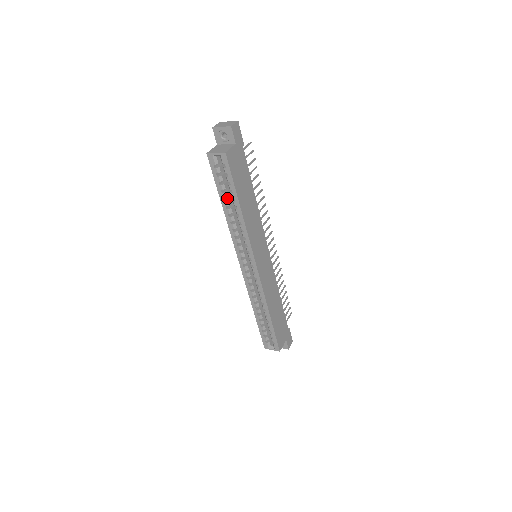
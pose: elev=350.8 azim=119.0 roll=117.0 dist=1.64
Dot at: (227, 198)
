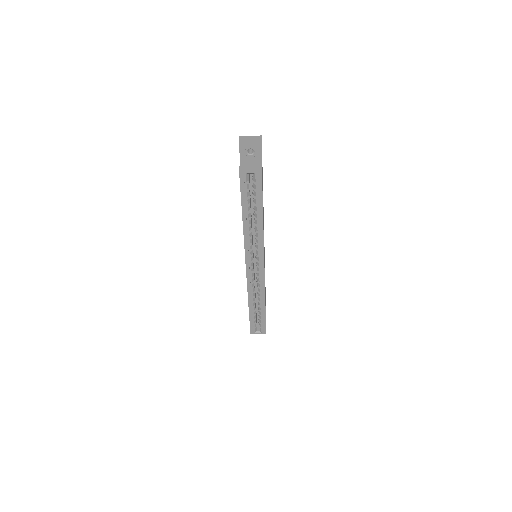
Dot at: occluded
